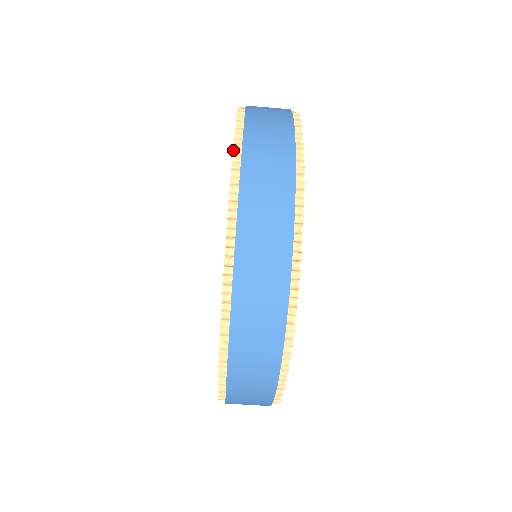
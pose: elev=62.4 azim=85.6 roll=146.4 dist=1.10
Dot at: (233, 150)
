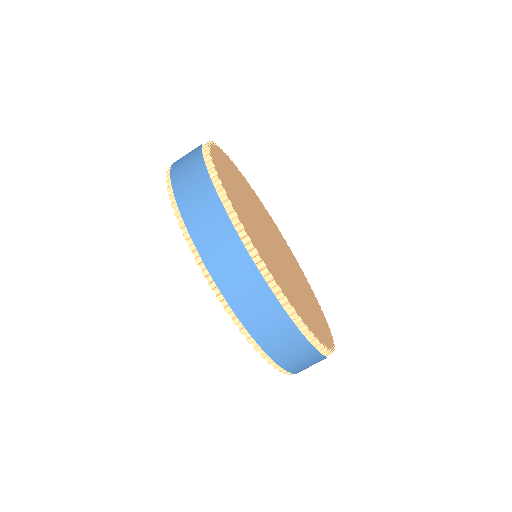
Dot at: occluded
